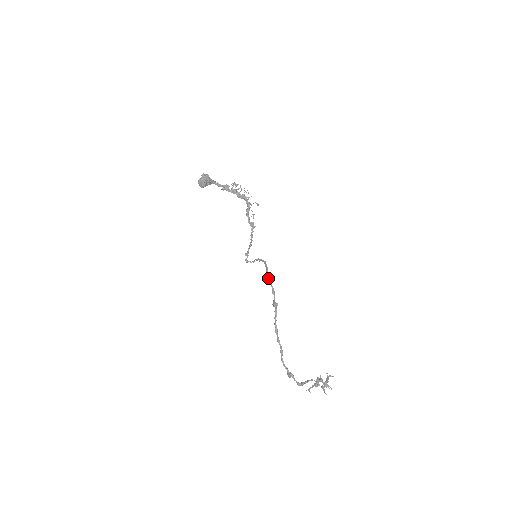
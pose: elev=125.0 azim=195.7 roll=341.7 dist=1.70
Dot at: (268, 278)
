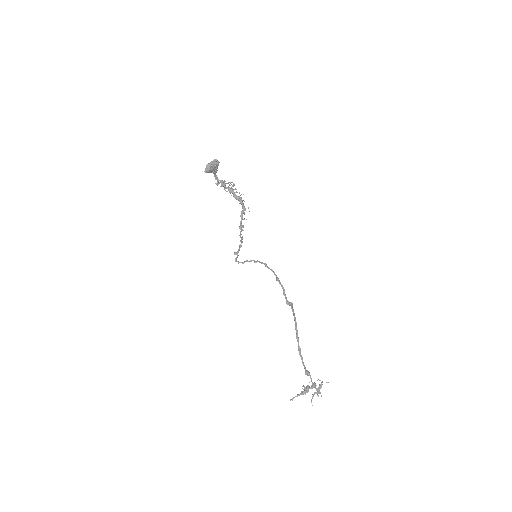
Dot at: (278, 278)
